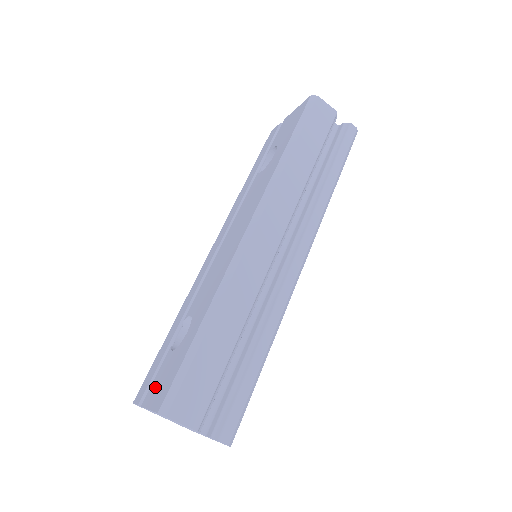
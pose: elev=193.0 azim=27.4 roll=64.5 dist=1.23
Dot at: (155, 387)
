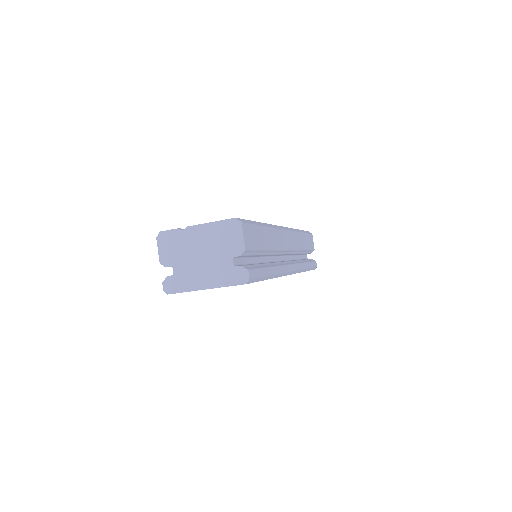
Dot at: occluded
